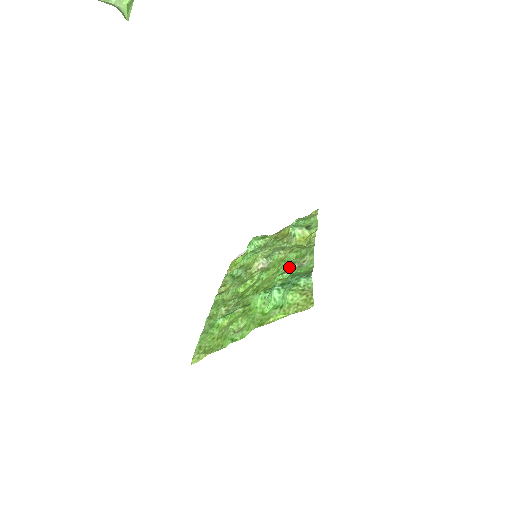
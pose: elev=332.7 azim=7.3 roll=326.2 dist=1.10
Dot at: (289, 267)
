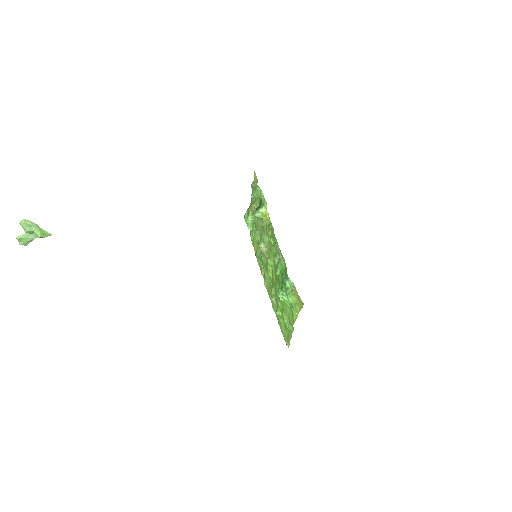
Dot at: (276, 260)
